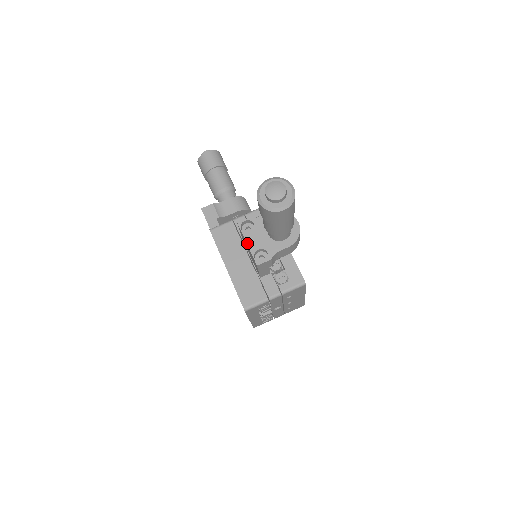
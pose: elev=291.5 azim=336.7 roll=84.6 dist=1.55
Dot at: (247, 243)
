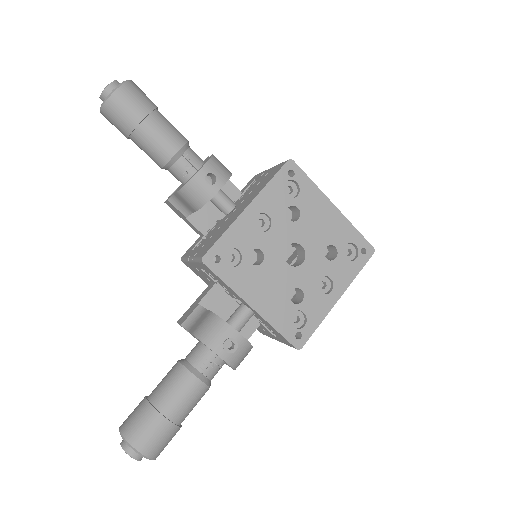
Dot at: occluded
